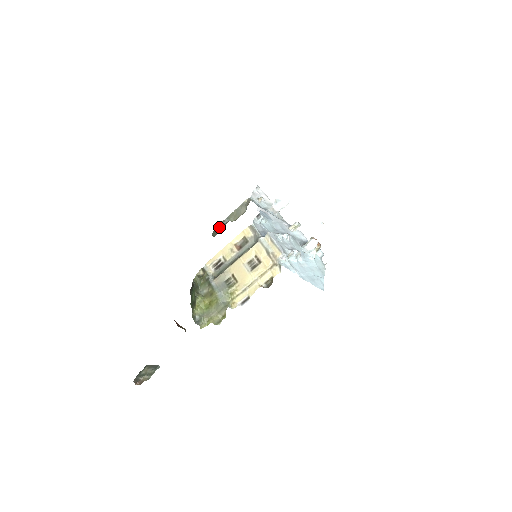
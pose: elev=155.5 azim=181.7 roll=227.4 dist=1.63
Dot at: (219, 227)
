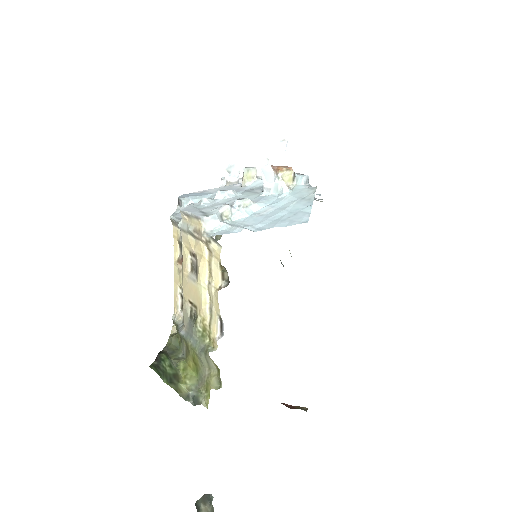
Dot at: occluded
